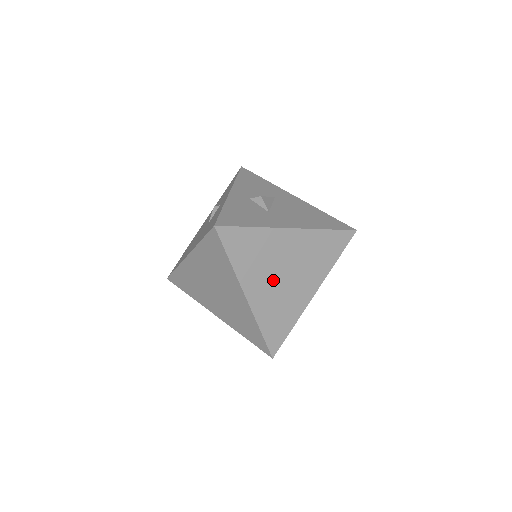
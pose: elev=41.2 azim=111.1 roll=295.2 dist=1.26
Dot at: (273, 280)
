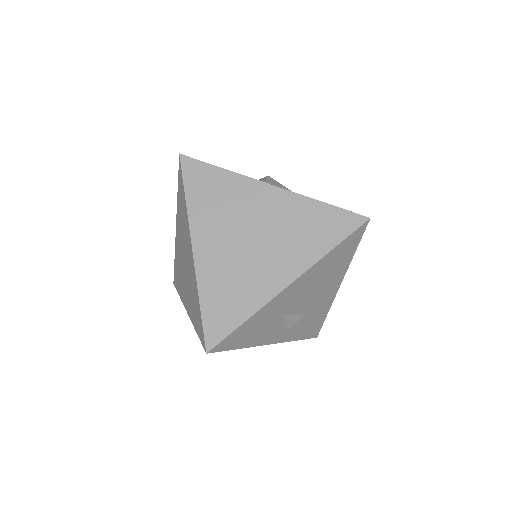
Dot at: (233, 240)
